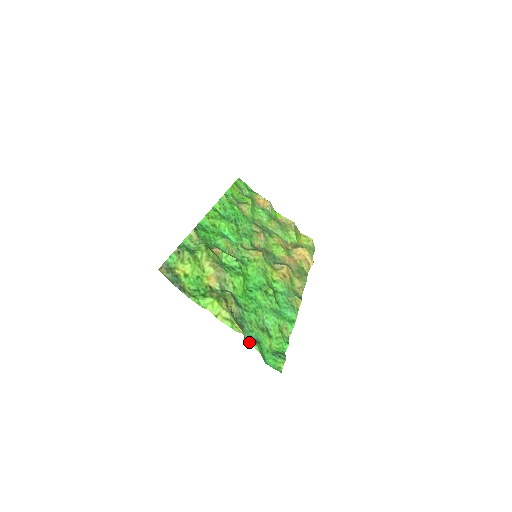
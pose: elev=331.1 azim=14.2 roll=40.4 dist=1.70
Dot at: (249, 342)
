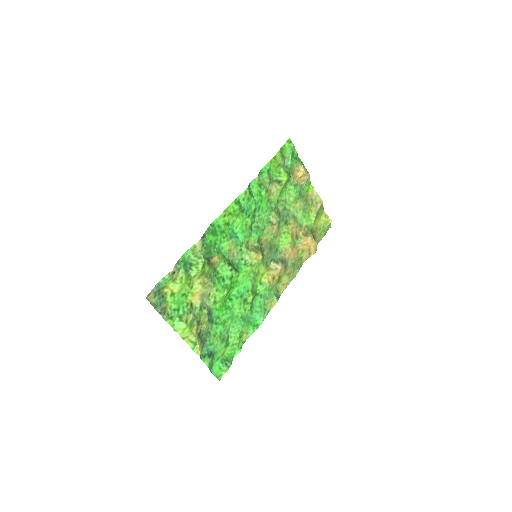
Dot at: (203, 358)
